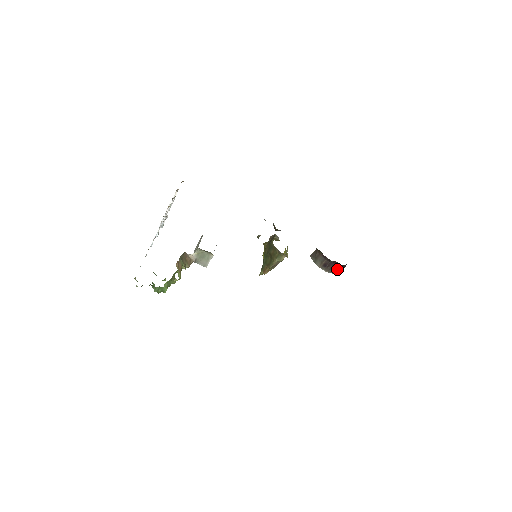
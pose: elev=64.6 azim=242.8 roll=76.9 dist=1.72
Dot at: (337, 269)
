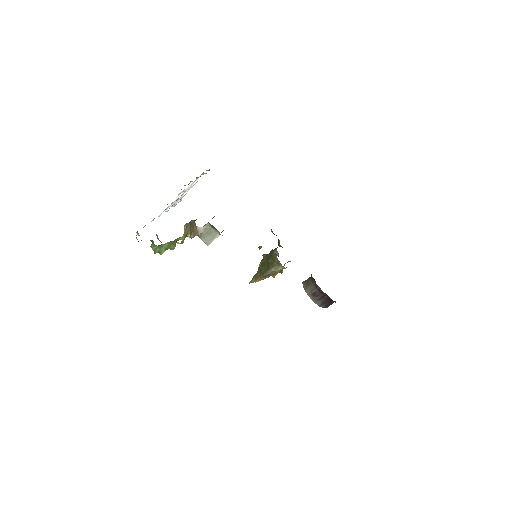
Dot at: (324, 302)
